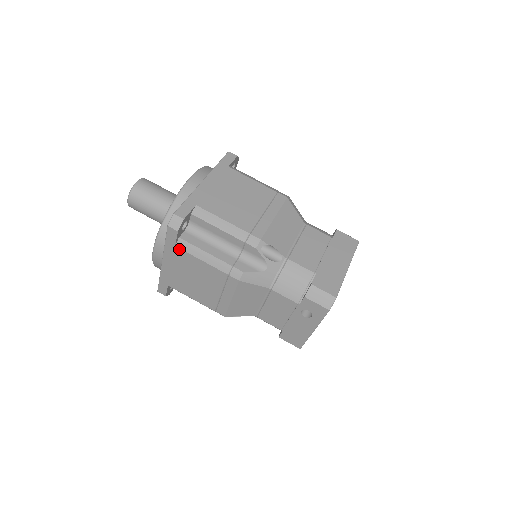
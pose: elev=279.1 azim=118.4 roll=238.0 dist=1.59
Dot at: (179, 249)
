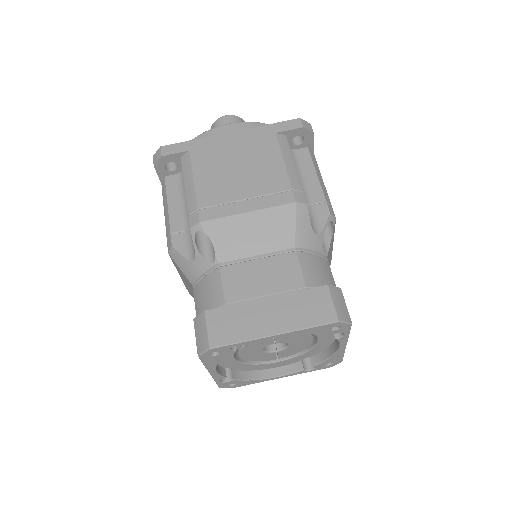
Dot at: (162, 189)
